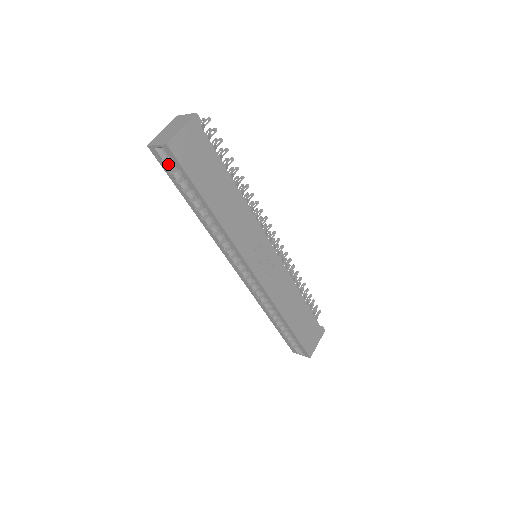
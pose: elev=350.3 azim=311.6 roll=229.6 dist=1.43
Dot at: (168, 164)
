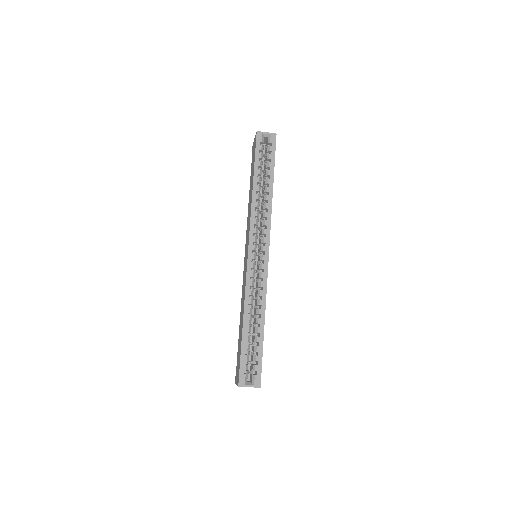
Dot at: (262, 147)
